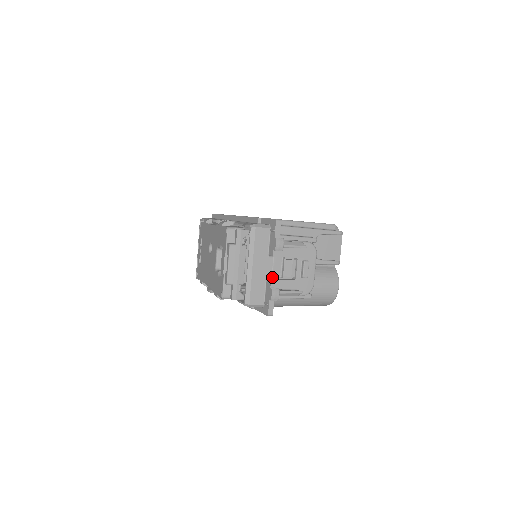
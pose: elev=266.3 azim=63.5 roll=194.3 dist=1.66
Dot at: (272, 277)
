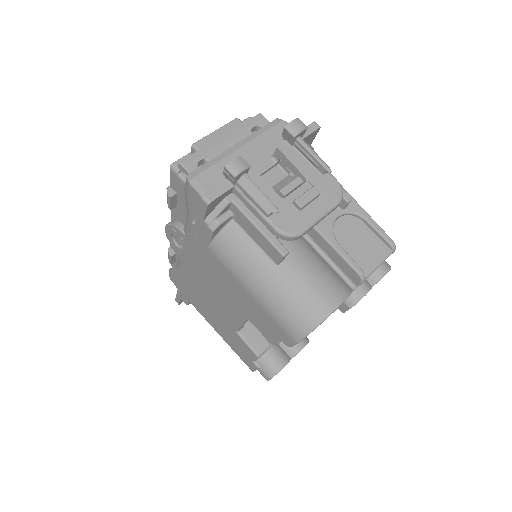
Dot at: occluded
